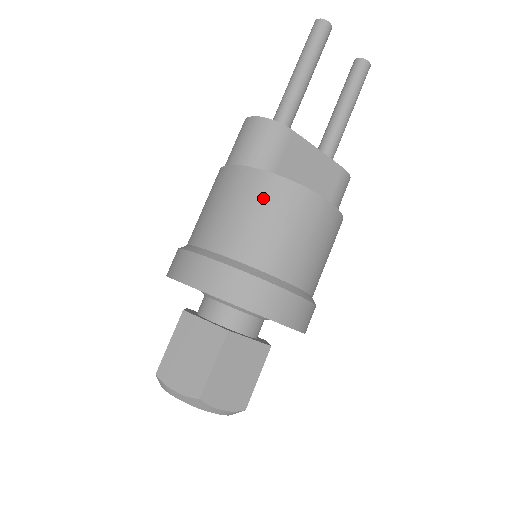
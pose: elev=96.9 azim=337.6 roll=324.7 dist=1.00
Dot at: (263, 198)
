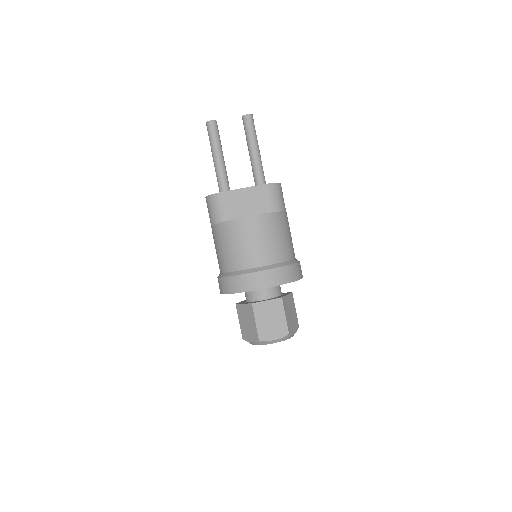
Dot at: (225, 236)
